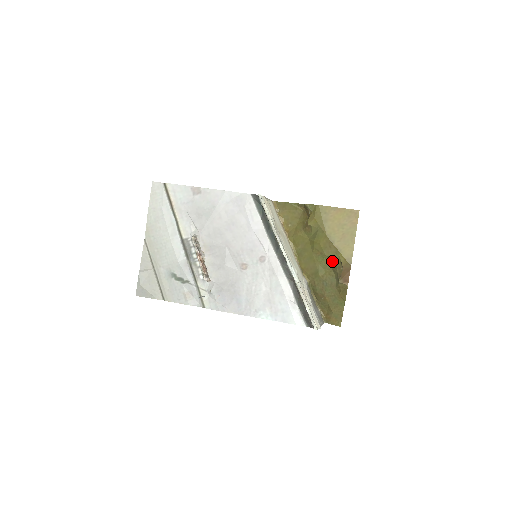
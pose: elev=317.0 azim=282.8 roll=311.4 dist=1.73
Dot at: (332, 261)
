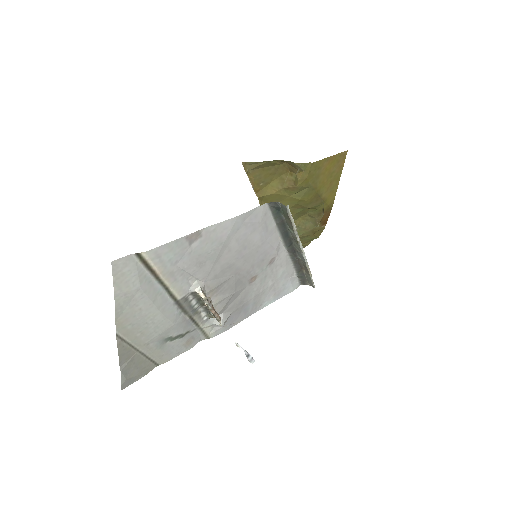
Dot at: (312, 209)
